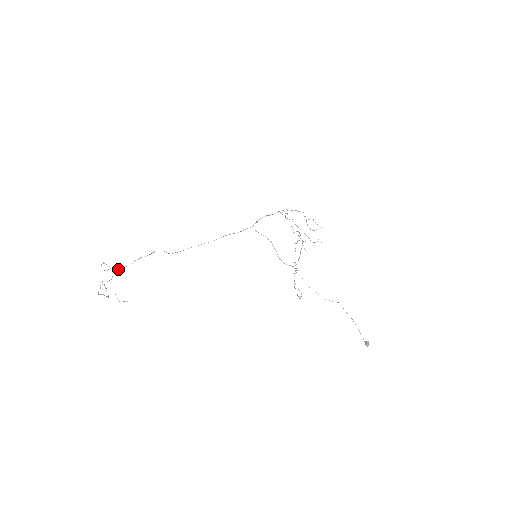
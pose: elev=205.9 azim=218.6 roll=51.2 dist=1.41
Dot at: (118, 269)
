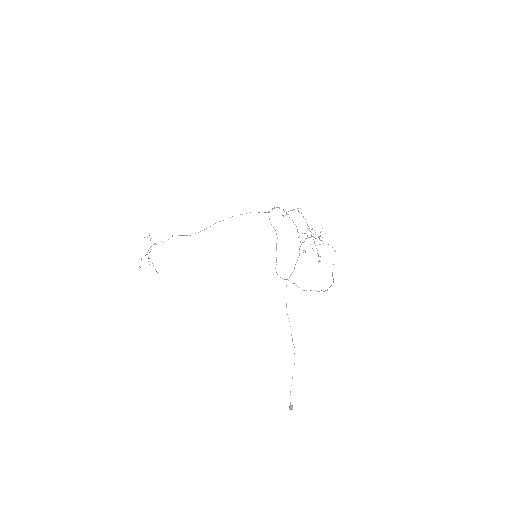
Dot at: (150, 247)
